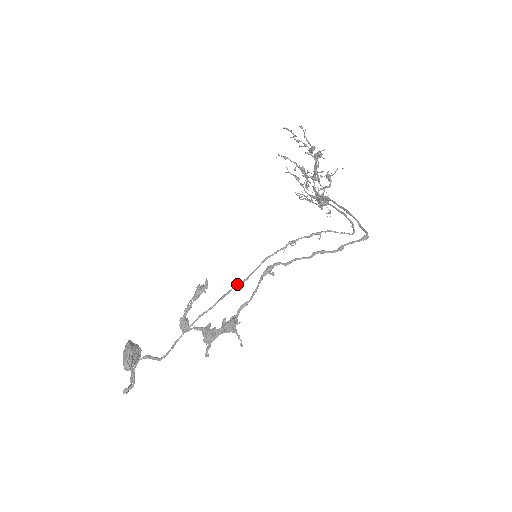
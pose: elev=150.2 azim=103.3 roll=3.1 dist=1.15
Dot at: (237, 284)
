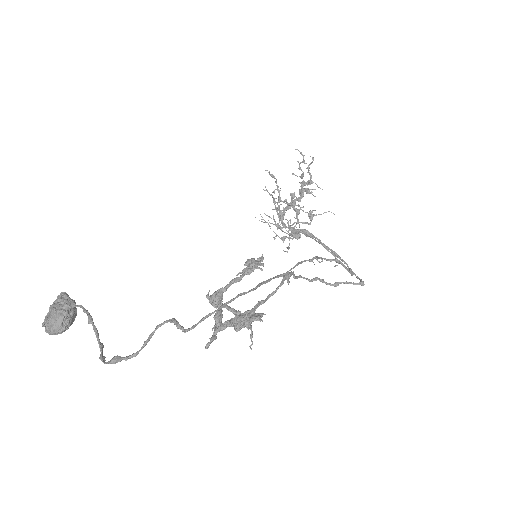
Dot at: (275, 276)
